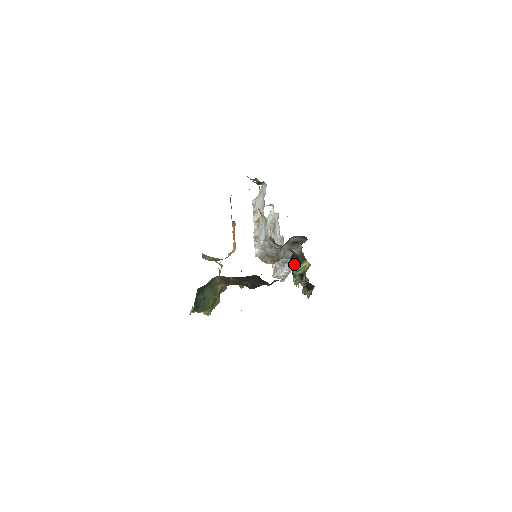
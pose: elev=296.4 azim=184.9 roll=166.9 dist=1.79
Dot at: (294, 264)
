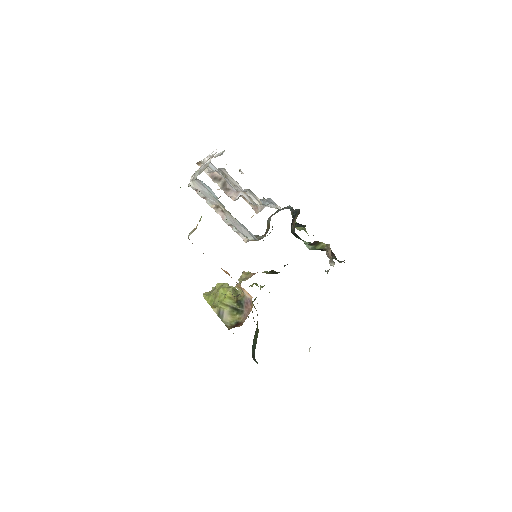
Dot at: (305, 244)
